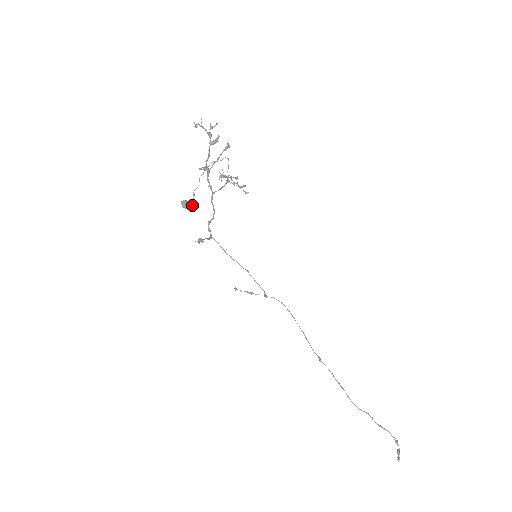
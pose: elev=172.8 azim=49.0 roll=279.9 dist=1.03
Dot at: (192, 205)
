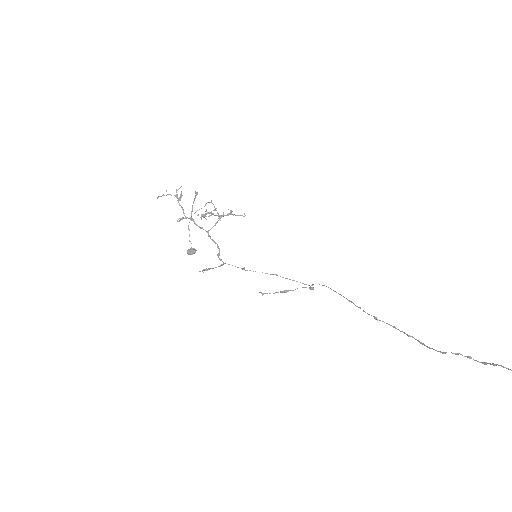
Dot at: (193, 249)
